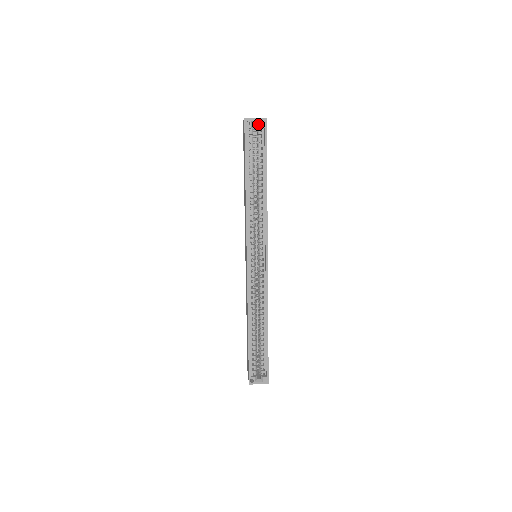
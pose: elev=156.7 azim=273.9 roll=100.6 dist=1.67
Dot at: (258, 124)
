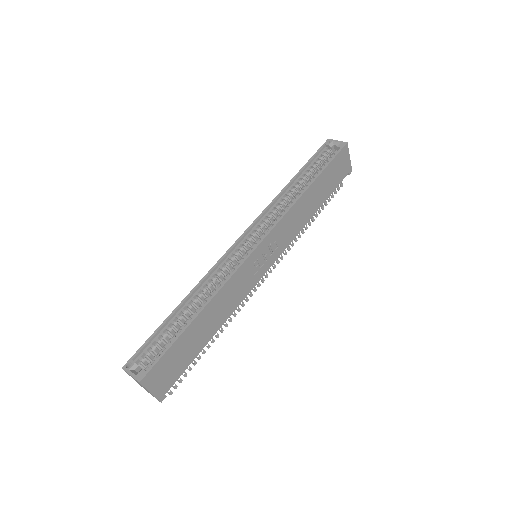
Dot at: (337, 146)
